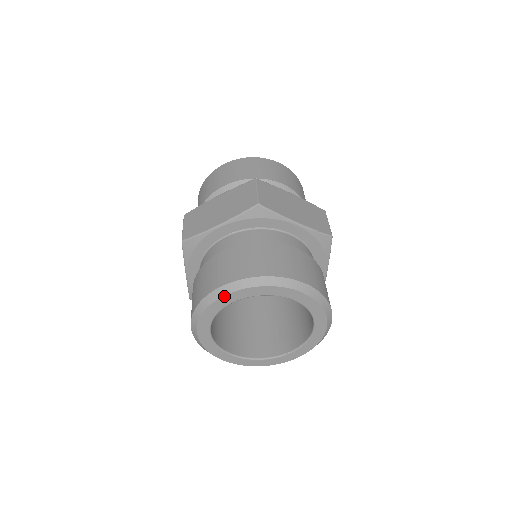
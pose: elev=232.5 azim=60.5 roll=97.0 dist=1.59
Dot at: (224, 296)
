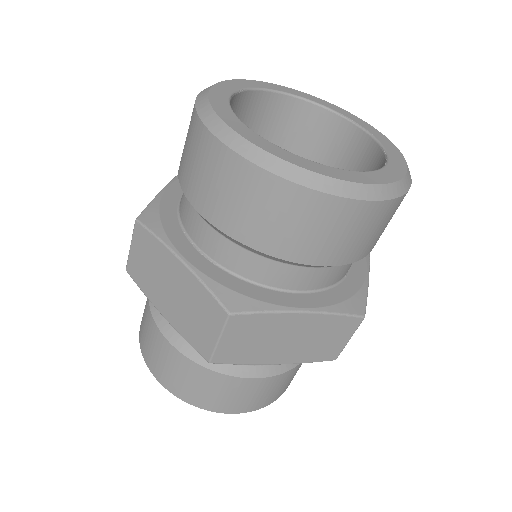
Dot at: occluded
